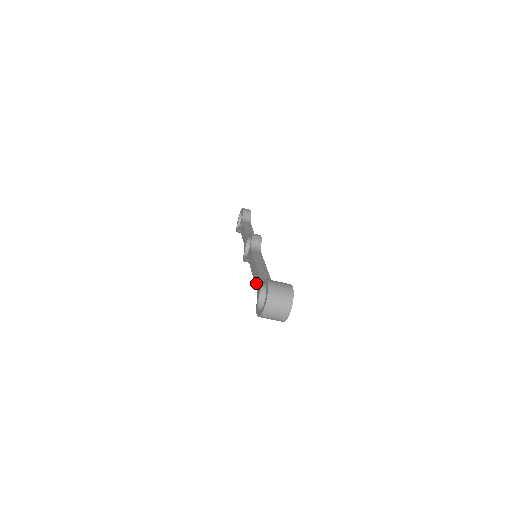
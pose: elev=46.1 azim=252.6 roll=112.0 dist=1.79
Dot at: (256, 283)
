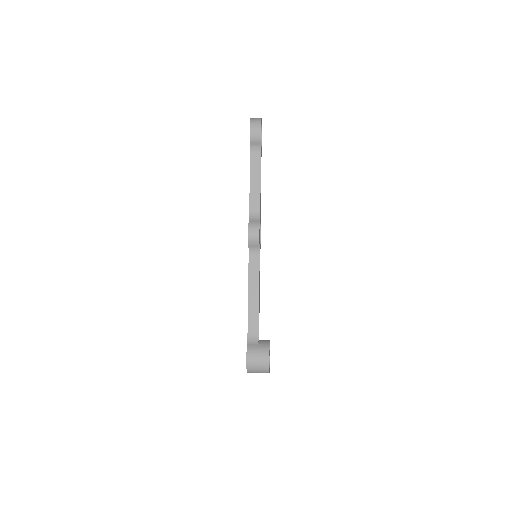
Dot at: occluded
